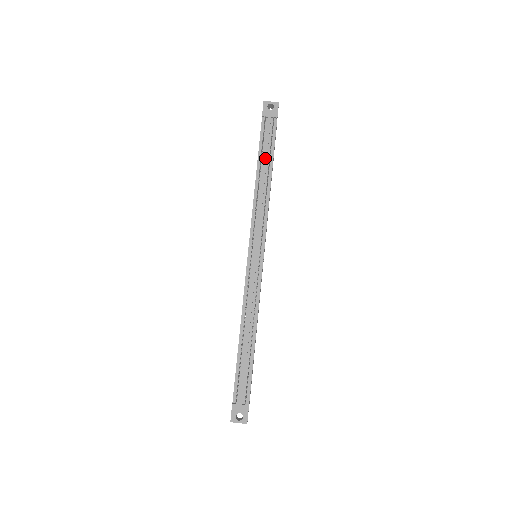
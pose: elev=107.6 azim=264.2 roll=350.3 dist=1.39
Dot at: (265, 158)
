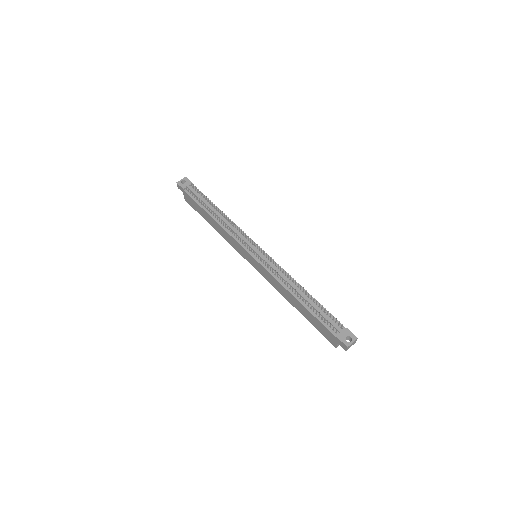
Dot at: (207, 205)
